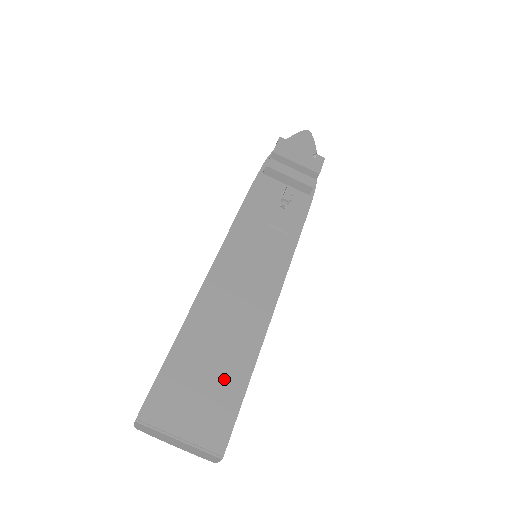
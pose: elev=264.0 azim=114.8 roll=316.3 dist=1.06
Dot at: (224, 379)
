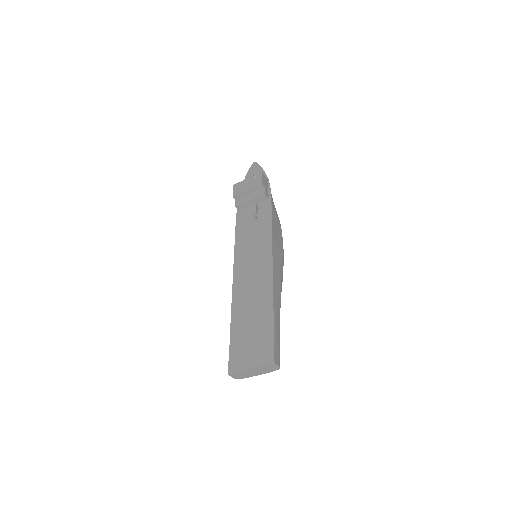
Dot at: (260, 328)
